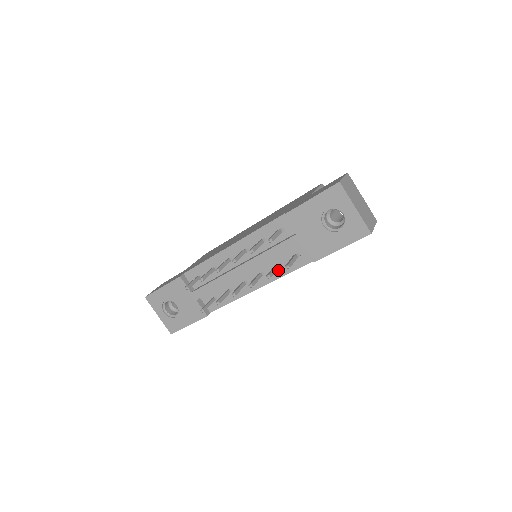
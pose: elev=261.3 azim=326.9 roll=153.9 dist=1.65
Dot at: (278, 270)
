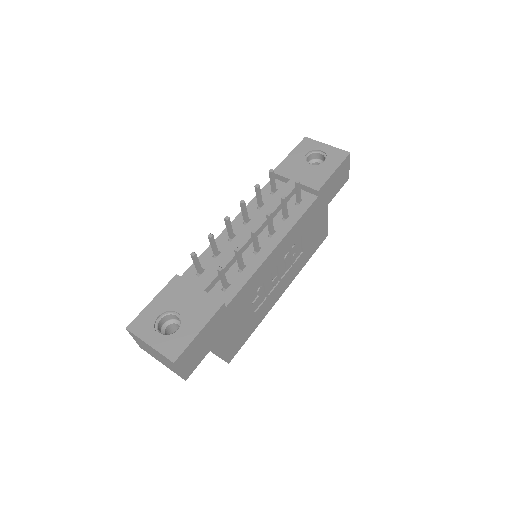
Dot at: (288, 221)
